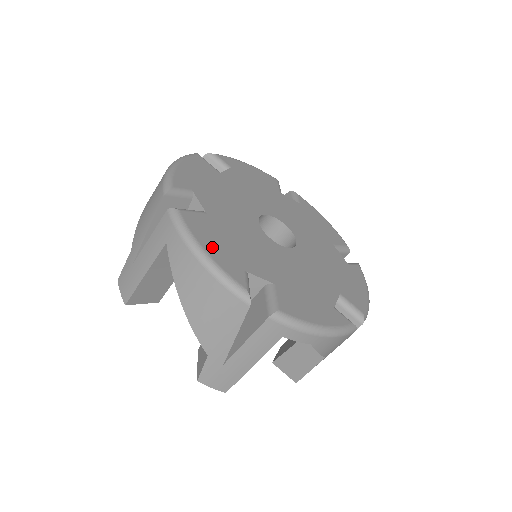
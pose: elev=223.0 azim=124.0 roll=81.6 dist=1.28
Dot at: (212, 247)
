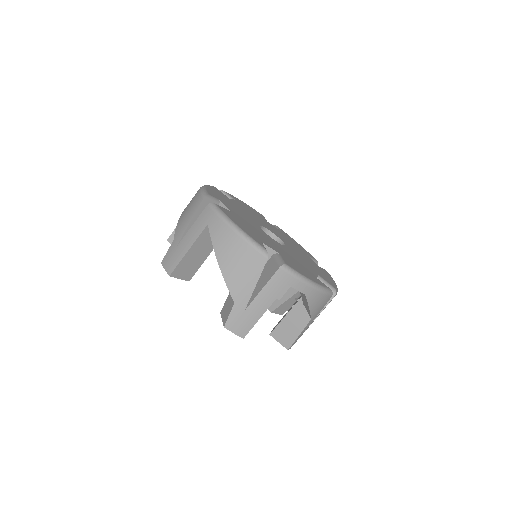
Dot at: (240, 225)
